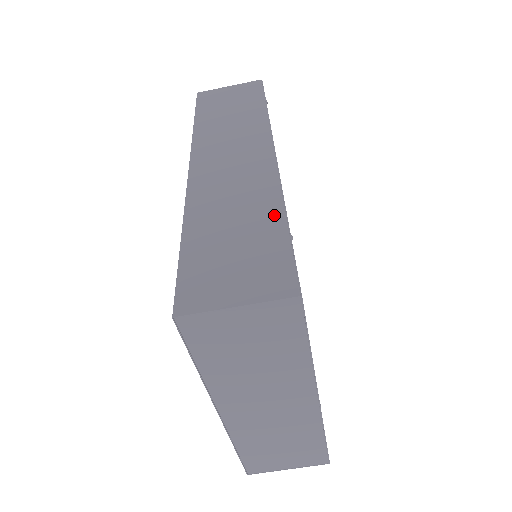
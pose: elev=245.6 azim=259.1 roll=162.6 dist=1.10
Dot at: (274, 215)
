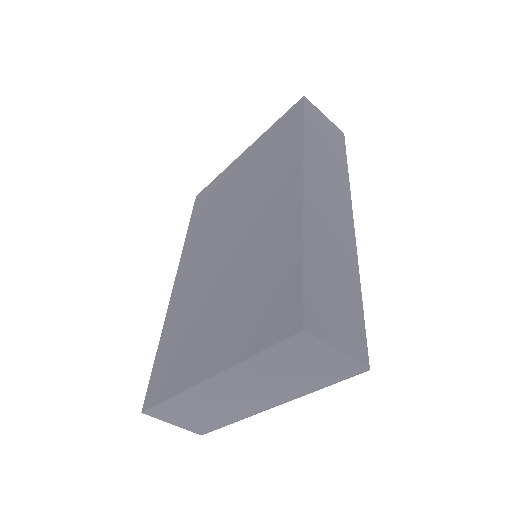
Dot at: (356, 286)
